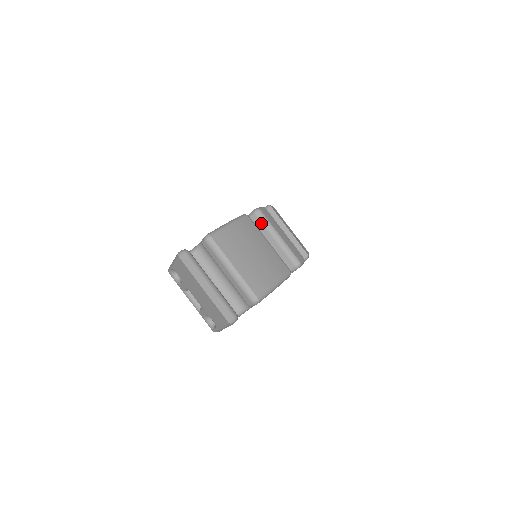
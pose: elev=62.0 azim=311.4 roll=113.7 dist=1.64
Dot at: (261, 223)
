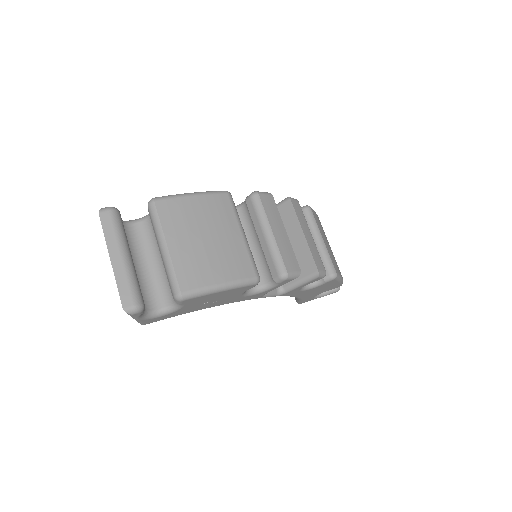
Dot at: (254, 210)
